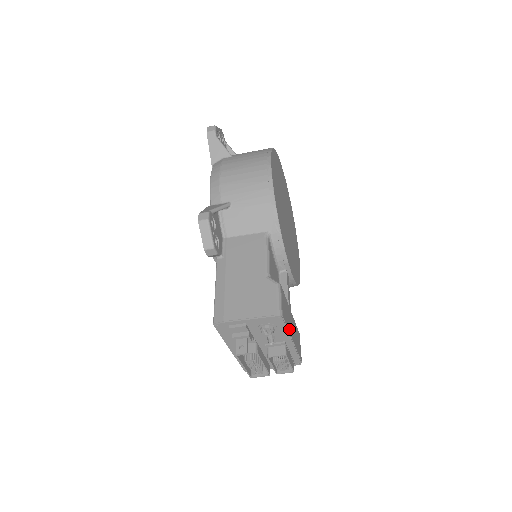
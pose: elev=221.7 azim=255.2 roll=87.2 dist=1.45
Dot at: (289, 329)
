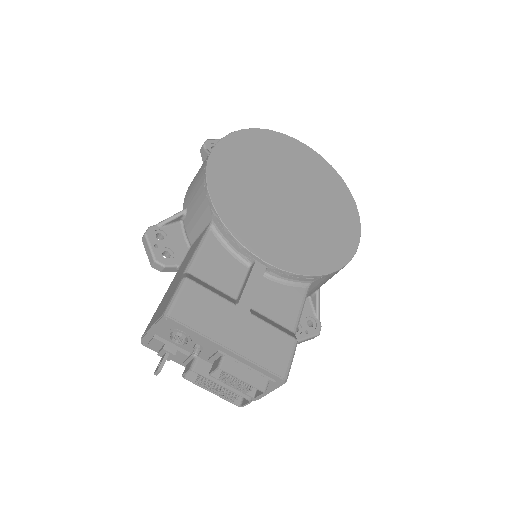
Dot at: (209, 332)
